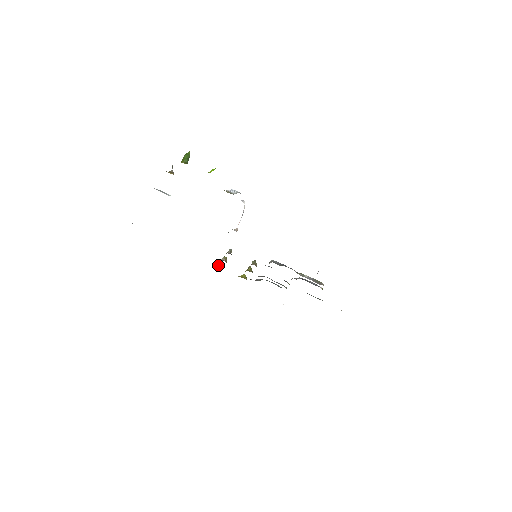
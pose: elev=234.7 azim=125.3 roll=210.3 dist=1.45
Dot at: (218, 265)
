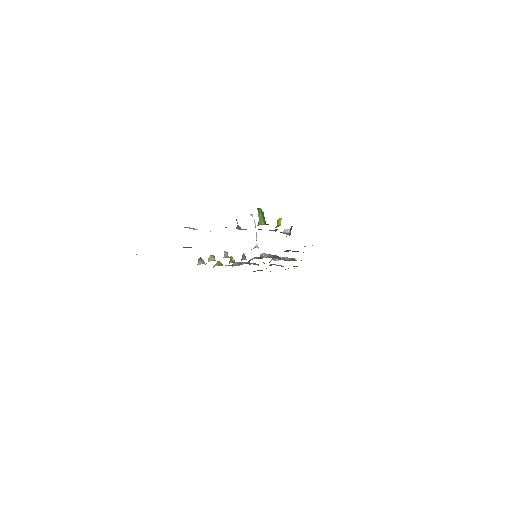
Dot at: (201, 262)
